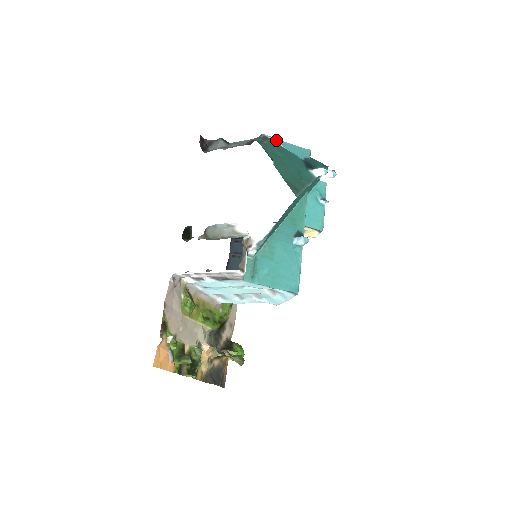
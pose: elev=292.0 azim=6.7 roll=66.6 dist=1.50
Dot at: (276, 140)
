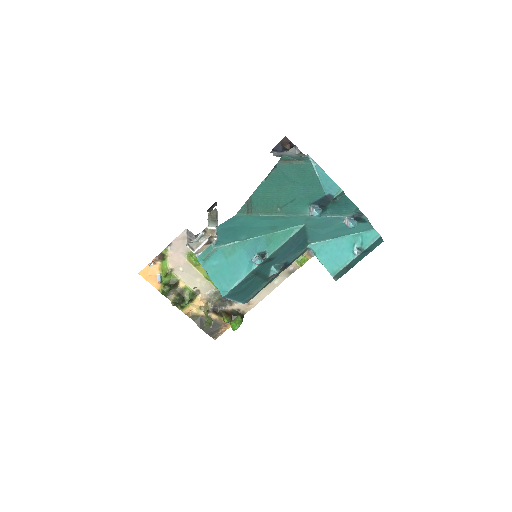
Dot at: (315, 165)
